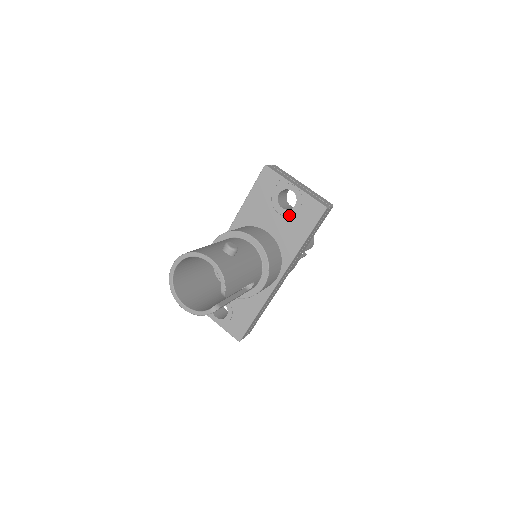
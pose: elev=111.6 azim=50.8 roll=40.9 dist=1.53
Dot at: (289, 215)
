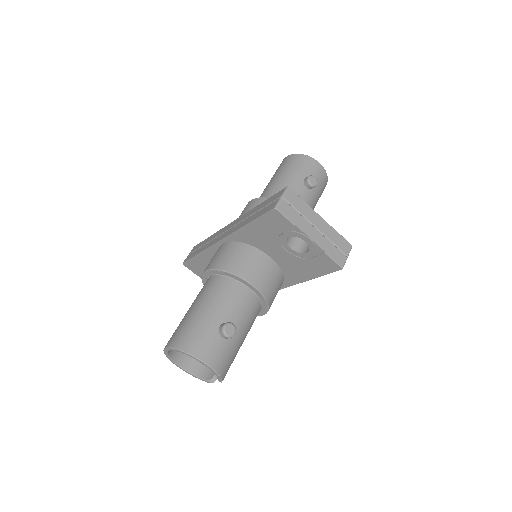
Dot at: (298, 256)
